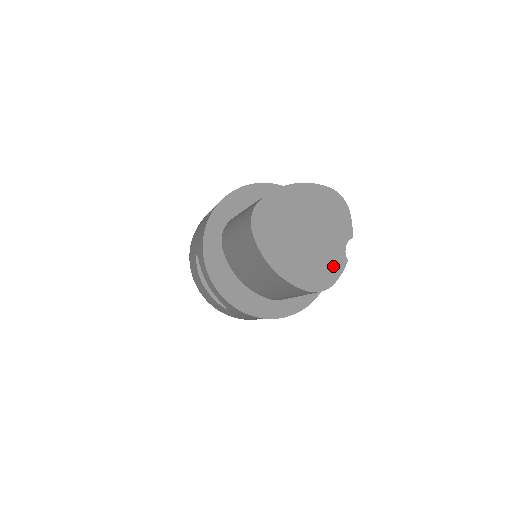
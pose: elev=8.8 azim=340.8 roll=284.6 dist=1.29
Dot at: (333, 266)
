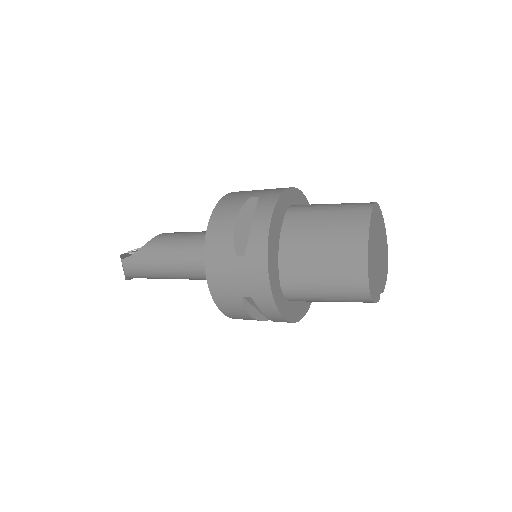
Dot at: (377, 292)
